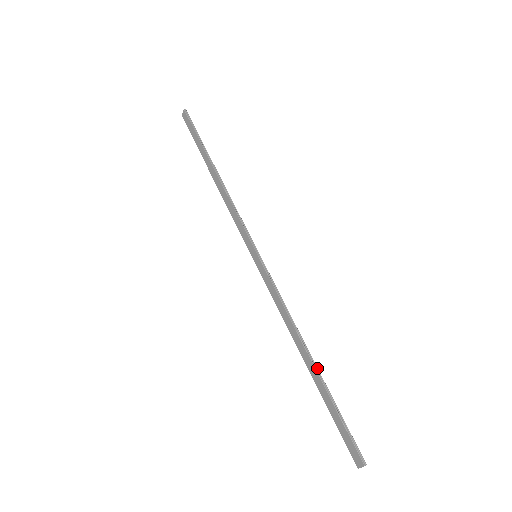
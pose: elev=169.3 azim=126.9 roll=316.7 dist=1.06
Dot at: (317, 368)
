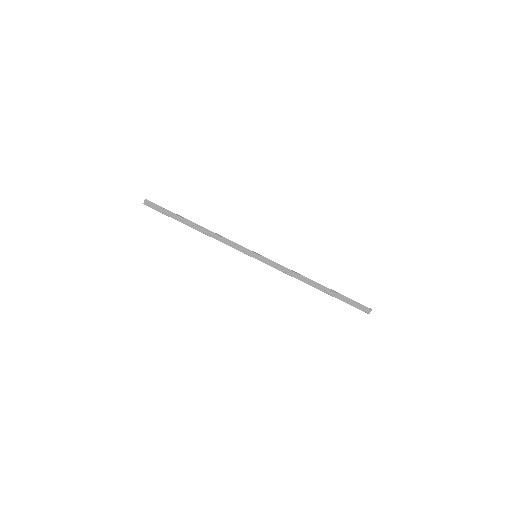
Dot at: occluded
